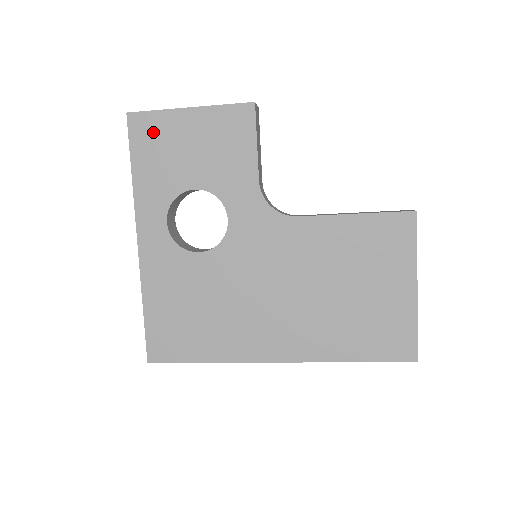
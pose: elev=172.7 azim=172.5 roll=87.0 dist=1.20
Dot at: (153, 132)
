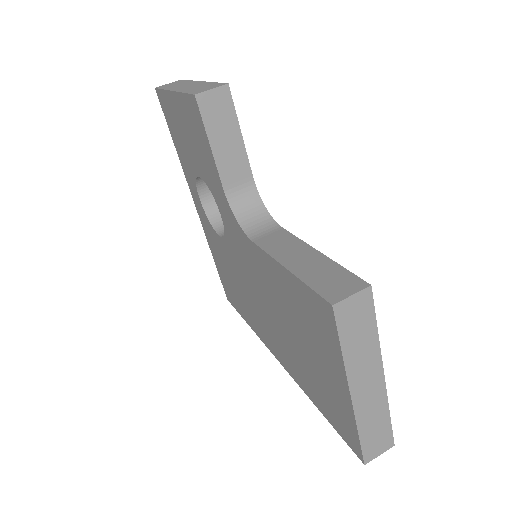
Dot at: (169, 111)
